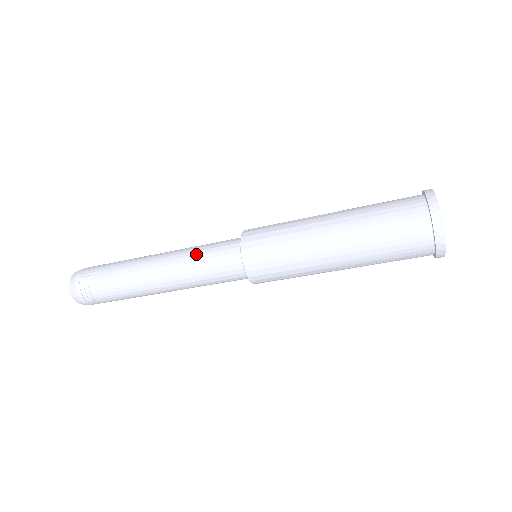
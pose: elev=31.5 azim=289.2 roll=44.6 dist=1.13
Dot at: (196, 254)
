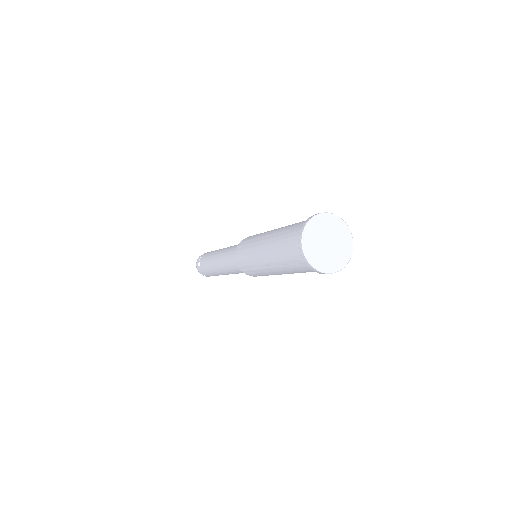
Dot at: (233, 246)
